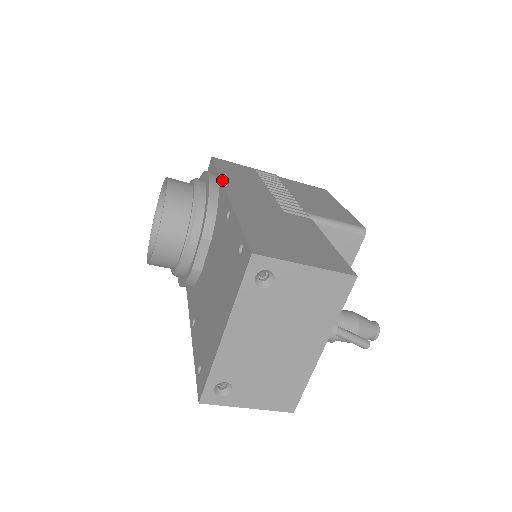
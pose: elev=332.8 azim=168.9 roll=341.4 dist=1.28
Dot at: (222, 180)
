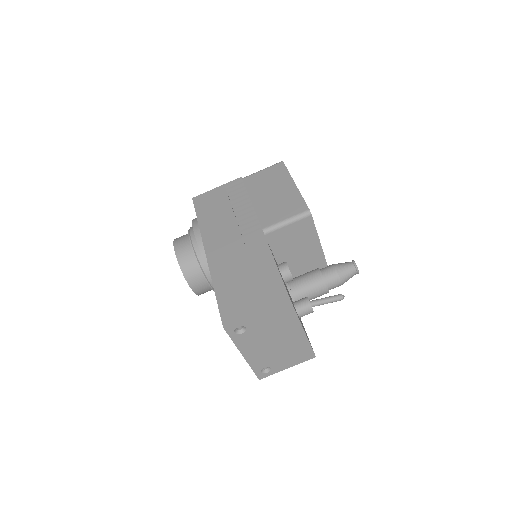
Dot at: (201, 236)
